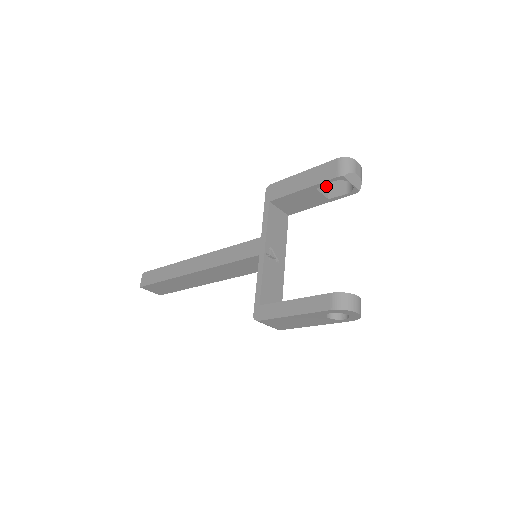
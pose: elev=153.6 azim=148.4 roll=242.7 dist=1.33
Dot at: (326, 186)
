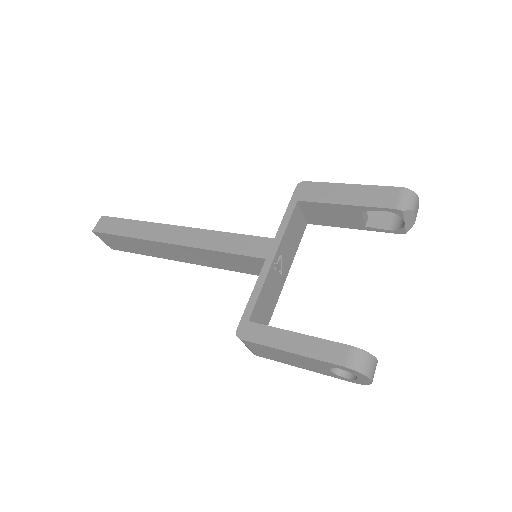
Dot at: occluded
